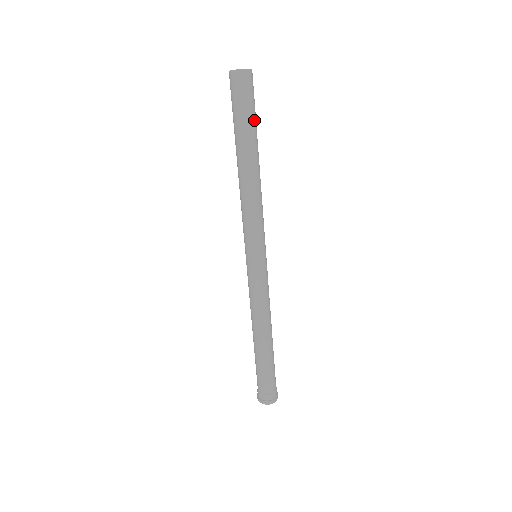
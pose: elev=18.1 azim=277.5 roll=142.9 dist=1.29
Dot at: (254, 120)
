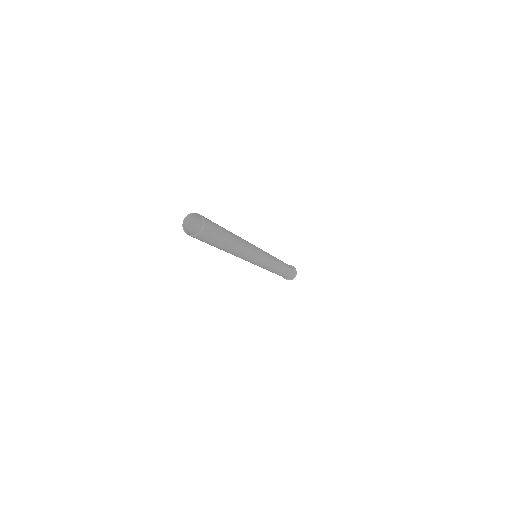
Dot at: (222, 238)
